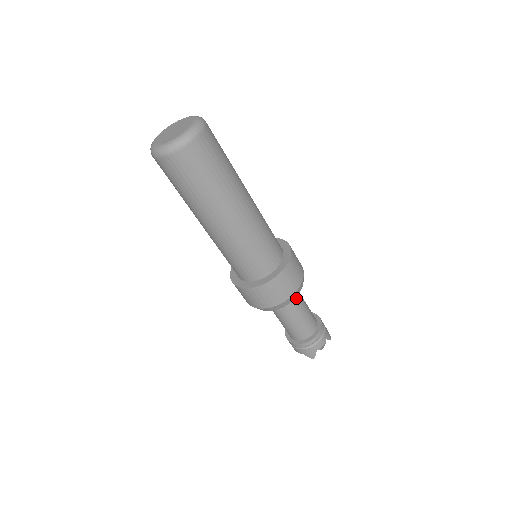
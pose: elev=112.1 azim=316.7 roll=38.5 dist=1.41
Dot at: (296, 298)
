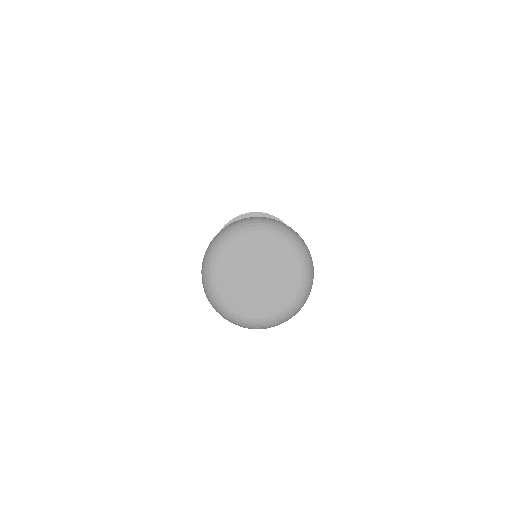
Dot at: occluded
